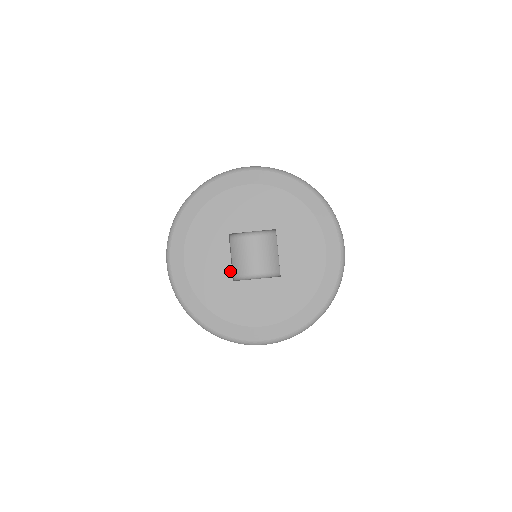
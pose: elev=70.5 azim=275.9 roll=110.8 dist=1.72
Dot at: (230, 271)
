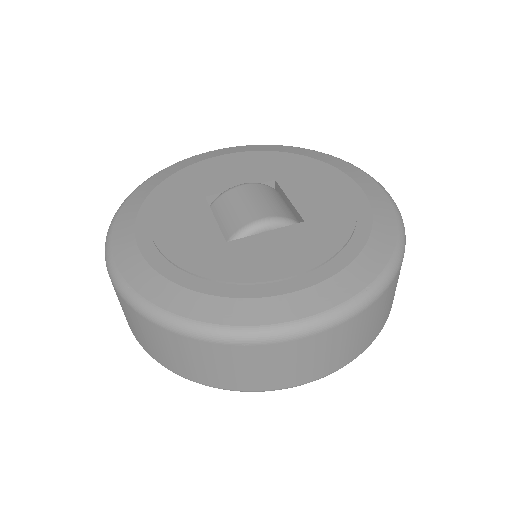
Dot at: (218, 232)
